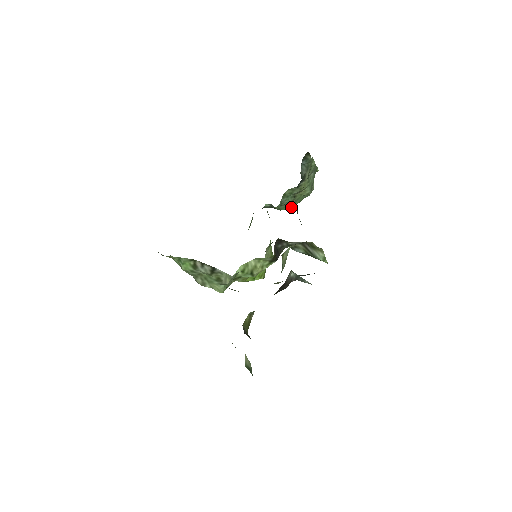
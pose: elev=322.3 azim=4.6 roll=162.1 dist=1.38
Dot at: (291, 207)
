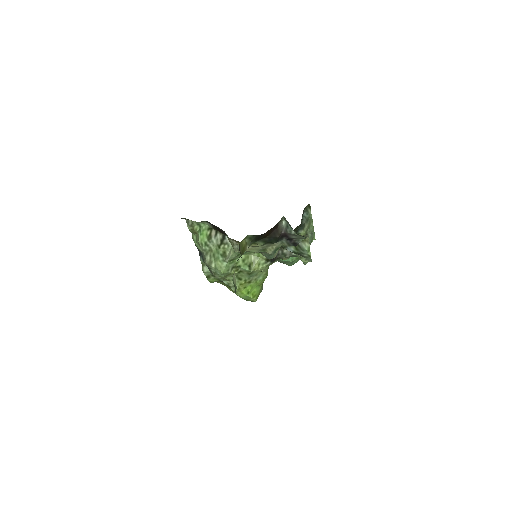
Dot at: (289, 260)
